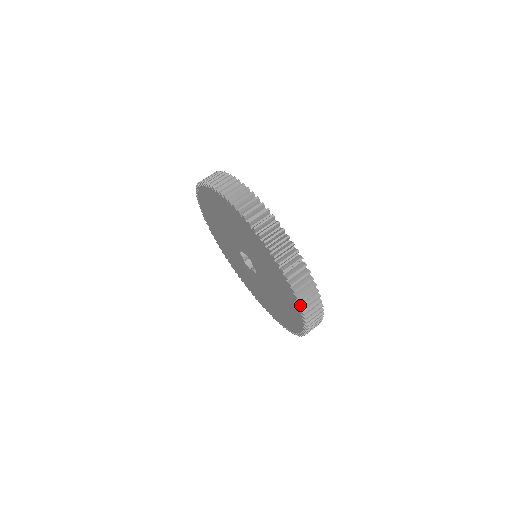
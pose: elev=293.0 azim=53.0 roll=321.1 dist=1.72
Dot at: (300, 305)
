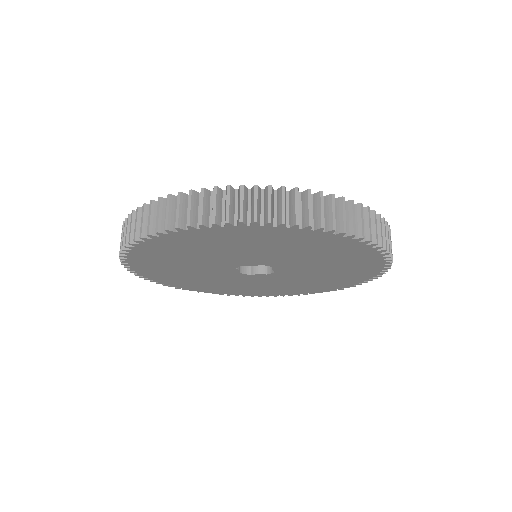
Dot at: (383, 269)
